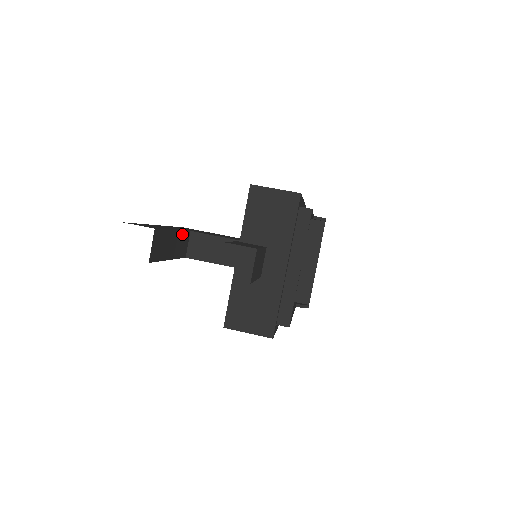
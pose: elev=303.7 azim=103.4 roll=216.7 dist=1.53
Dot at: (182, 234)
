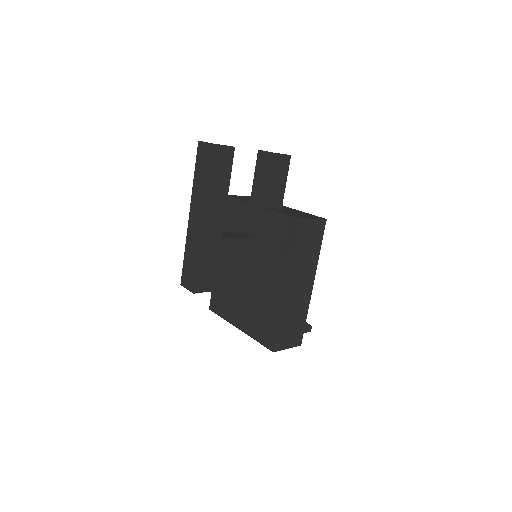
Dot at: occluded
